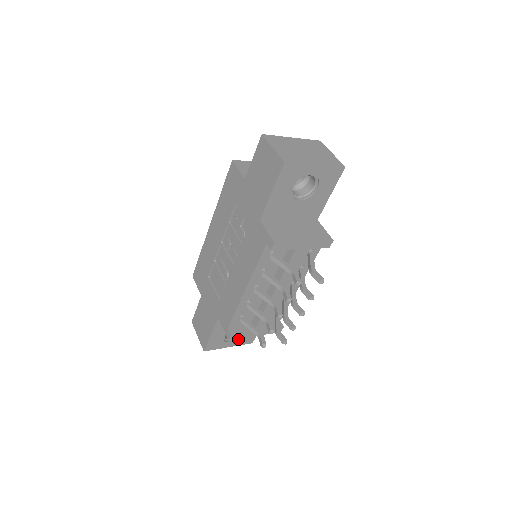
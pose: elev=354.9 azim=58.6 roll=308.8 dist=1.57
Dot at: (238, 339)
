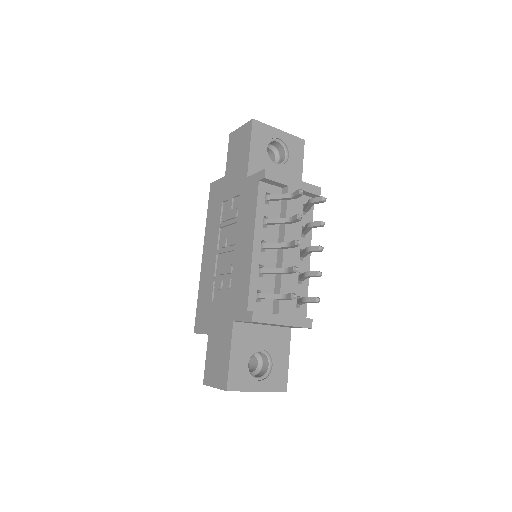
Dot at: (266, 377)
